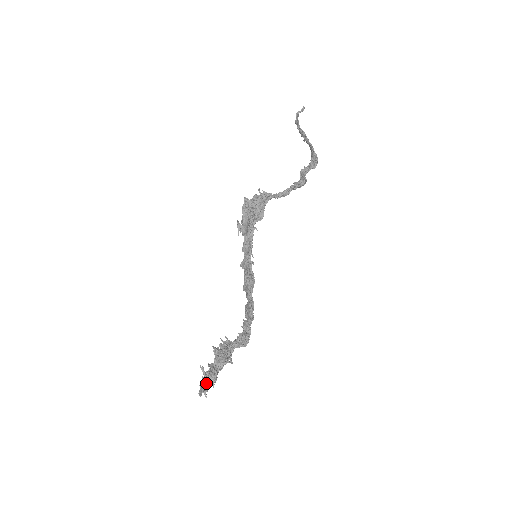
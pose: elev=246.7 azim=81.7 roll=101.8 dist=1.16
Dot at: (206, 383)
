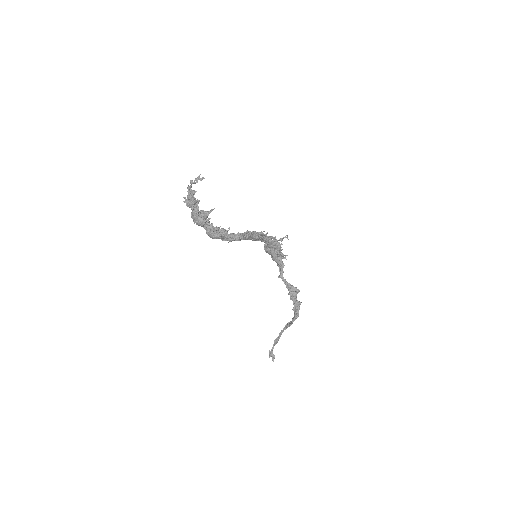
Dot at: (193, 191)
